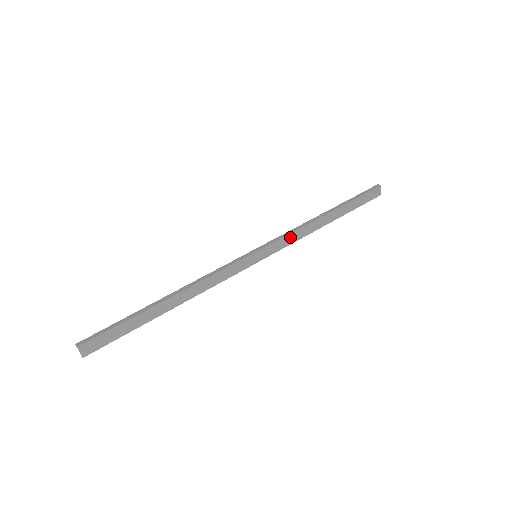
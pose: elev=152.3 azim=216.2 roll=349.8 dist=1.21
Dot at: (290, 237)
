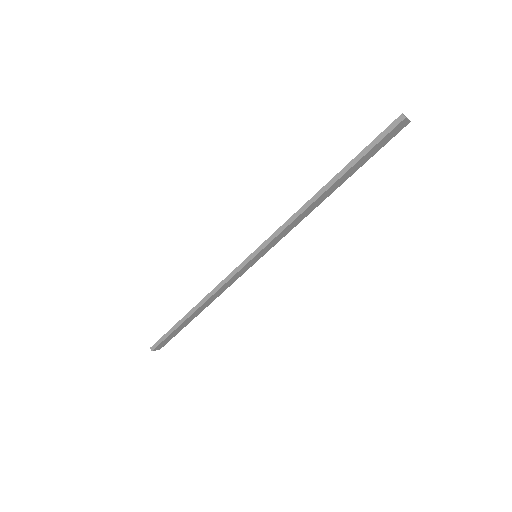
Dot at: (286, 230)
